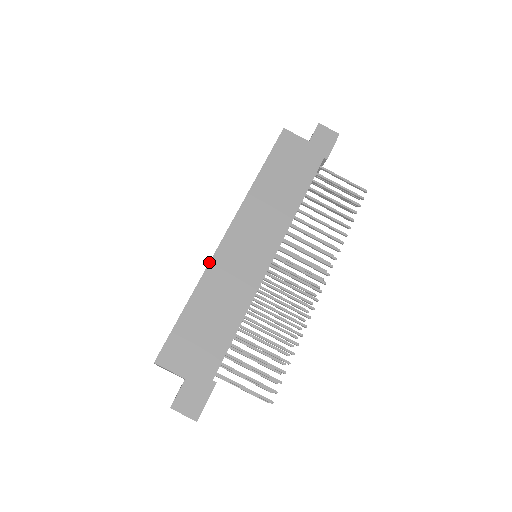
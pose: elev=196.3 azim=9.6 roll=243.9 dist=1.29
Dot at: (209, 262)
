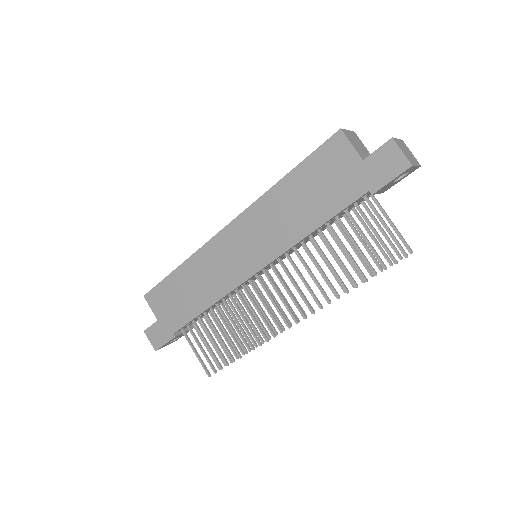
Dot at: (203, 245)
